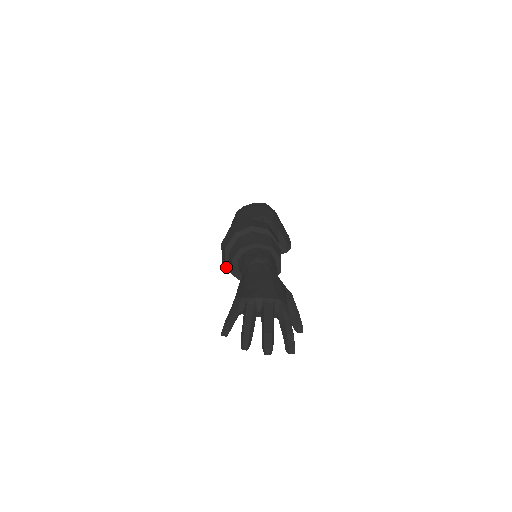
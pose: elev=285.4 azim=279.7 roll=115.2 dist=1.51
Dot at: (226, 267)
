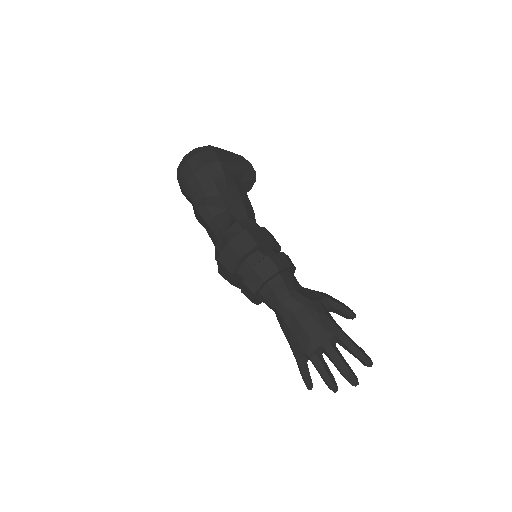
Dot at: occluded
